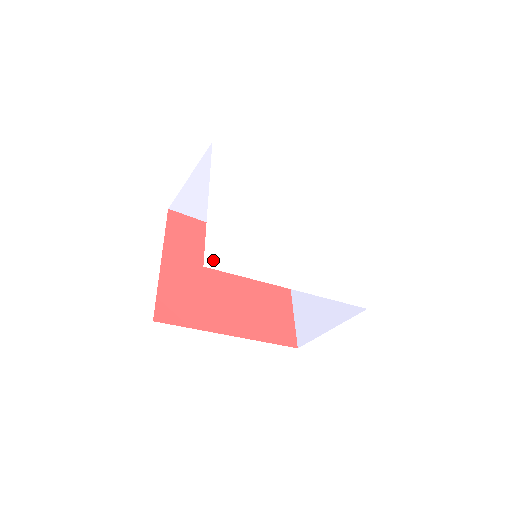
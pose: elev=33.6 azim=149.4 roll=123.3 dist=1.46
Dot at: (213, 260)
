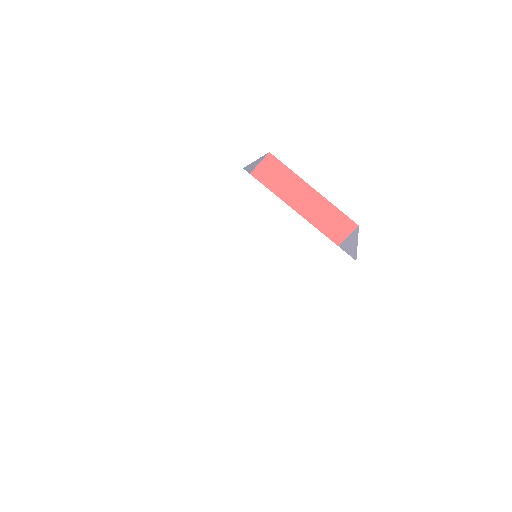
Dot at: (241, 360)
